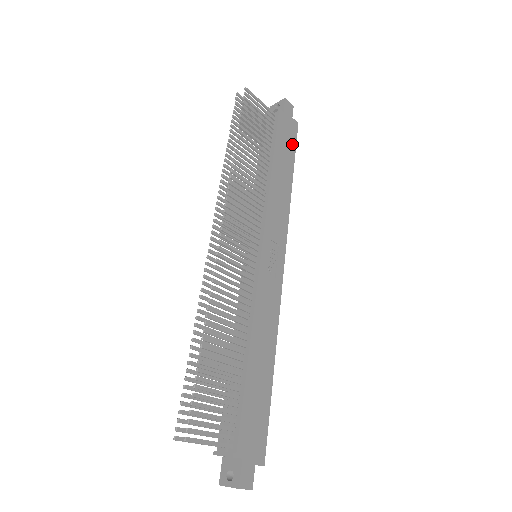
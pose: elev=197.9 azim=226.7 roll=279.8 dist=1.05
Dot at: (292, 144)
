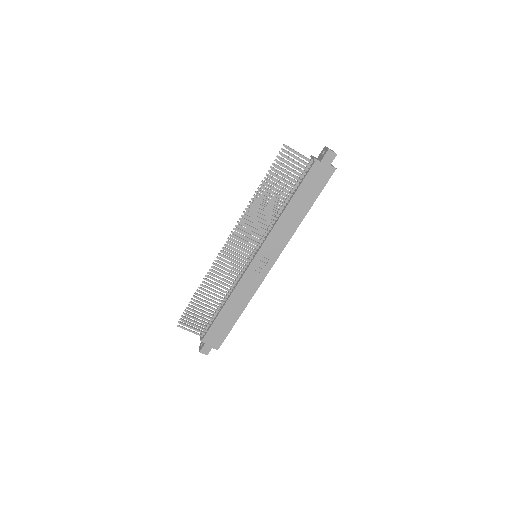
Dot at: (319, 187)
